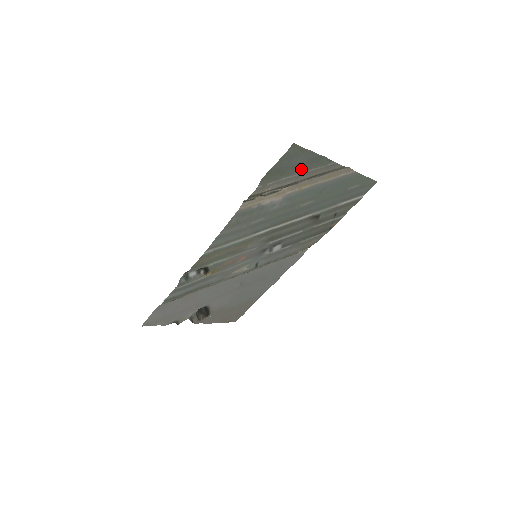
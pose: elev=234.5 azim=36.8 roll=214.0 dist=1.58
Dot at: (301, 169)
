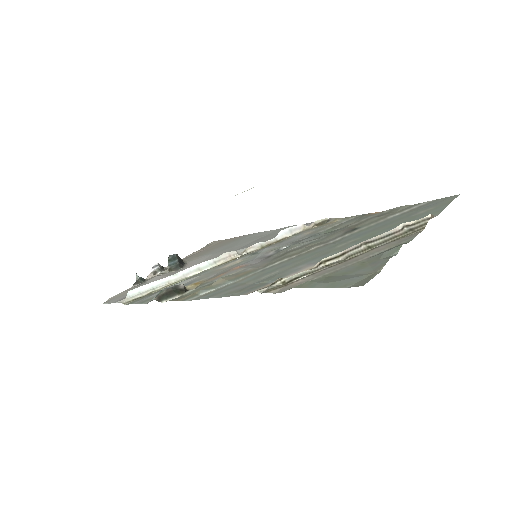
Dot at: (358, 263)
